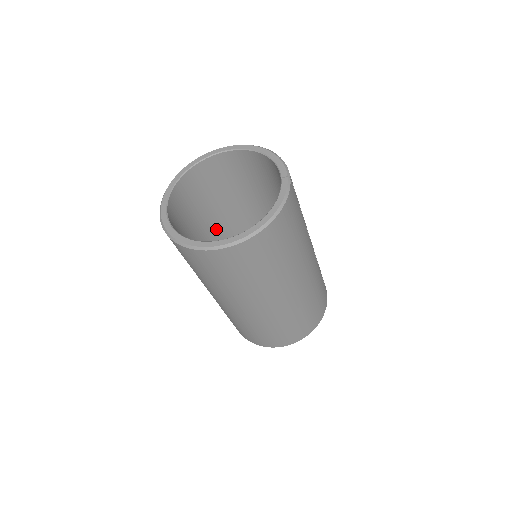
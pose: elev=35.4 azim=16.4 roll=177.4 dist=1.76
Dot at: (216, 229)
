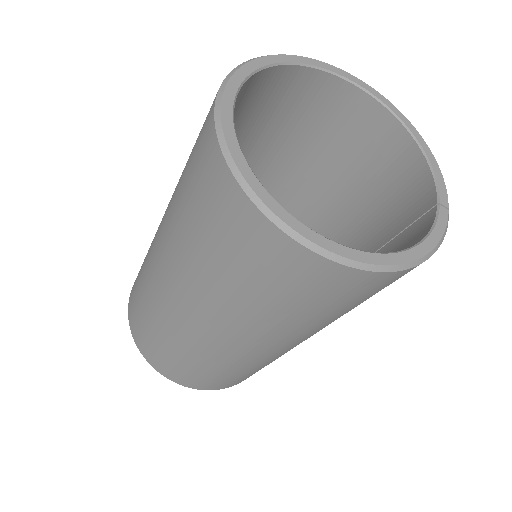
Dot at: occluded
